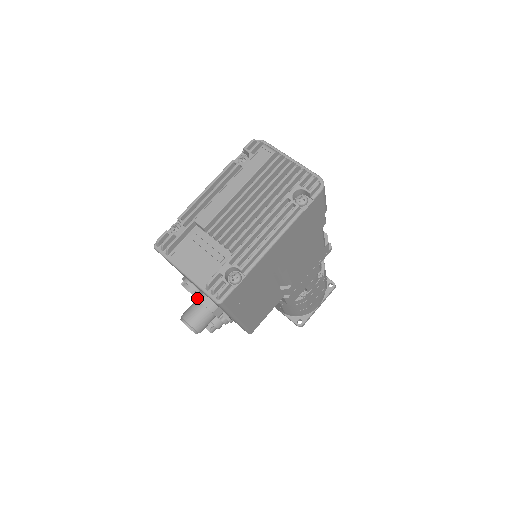
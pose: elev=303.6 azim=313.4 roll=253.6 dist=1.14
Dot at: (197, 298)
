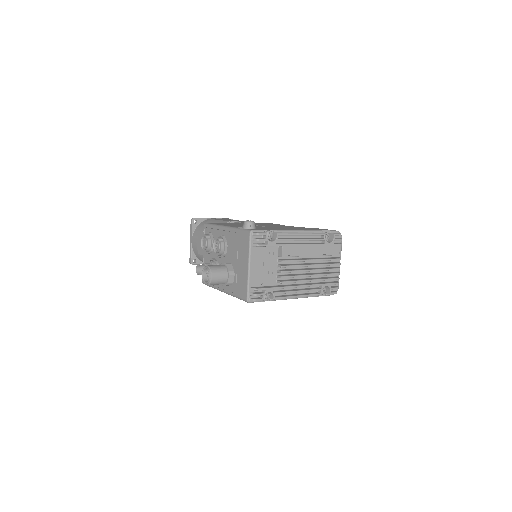
Dot at: (229, 270)
